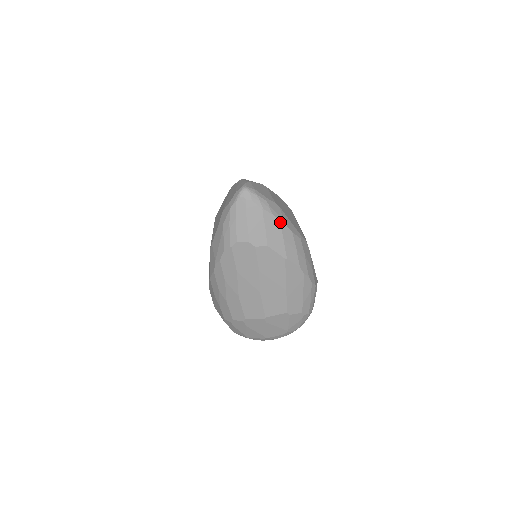
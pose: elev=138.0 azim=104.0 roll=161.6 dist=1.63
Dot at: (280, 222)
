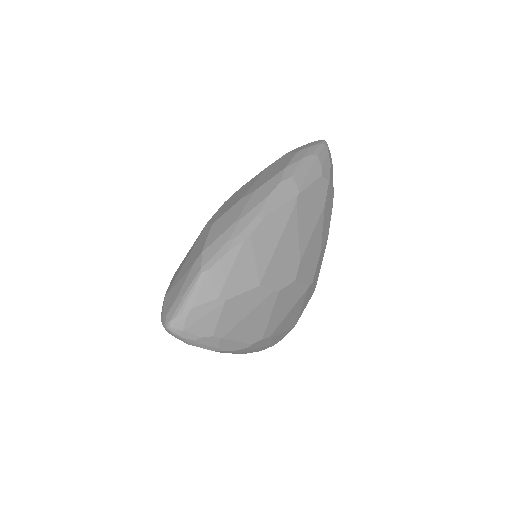
Dot at: (212, 350)
